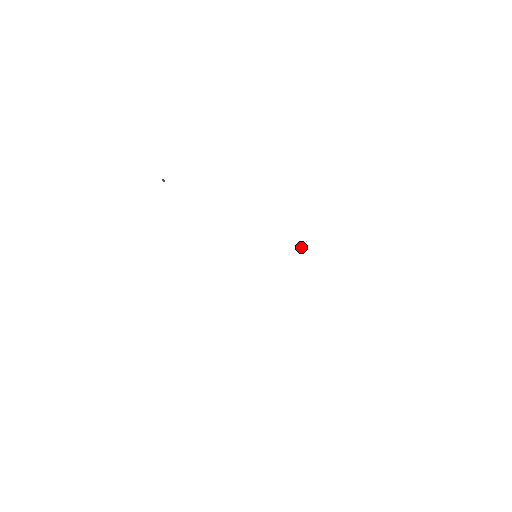
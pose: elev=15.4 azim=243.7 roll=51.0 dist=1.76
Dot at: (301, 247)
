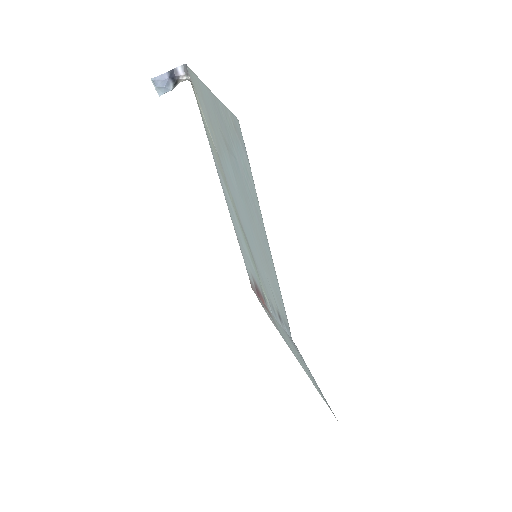
Dot at: occluded
